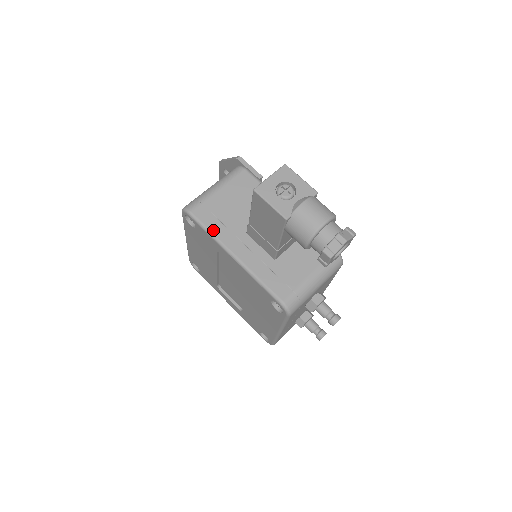
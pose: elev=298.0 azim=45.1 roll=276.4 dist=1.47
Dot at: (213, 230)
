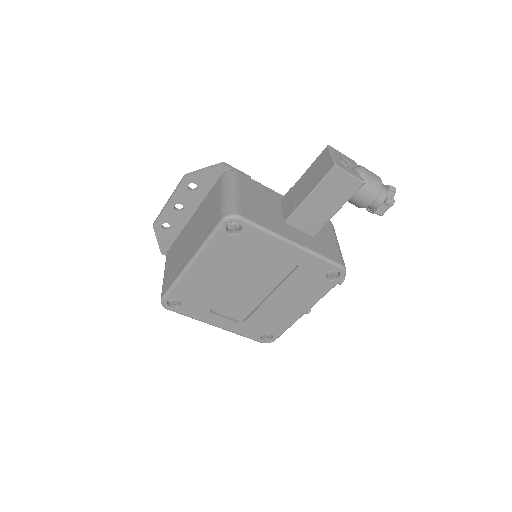
Dot at: (267, 226)
